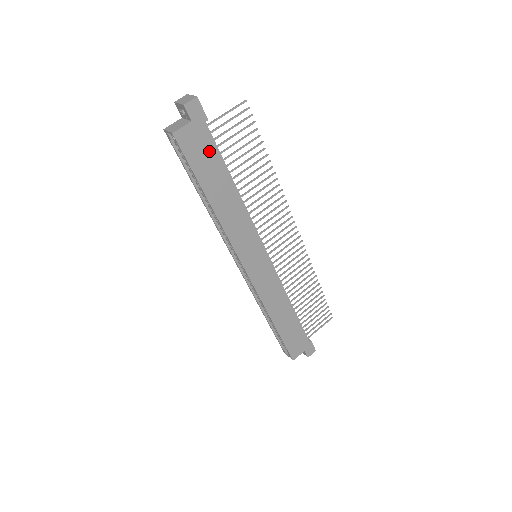
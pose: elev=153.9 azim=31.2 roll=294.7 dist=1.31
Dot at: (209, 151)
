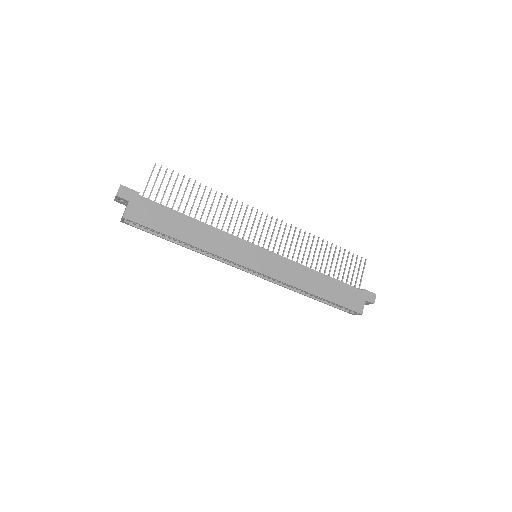
Dot at: (156, 210)
